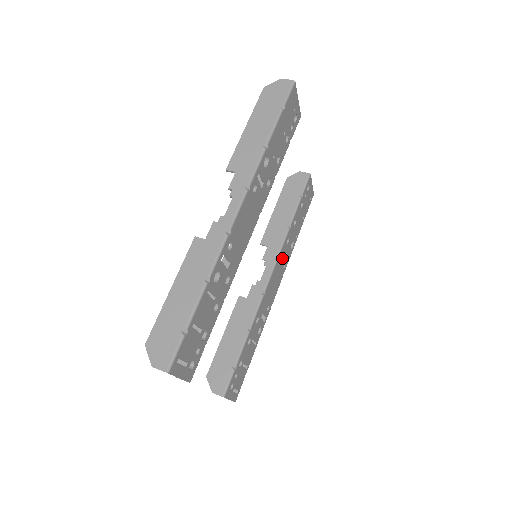
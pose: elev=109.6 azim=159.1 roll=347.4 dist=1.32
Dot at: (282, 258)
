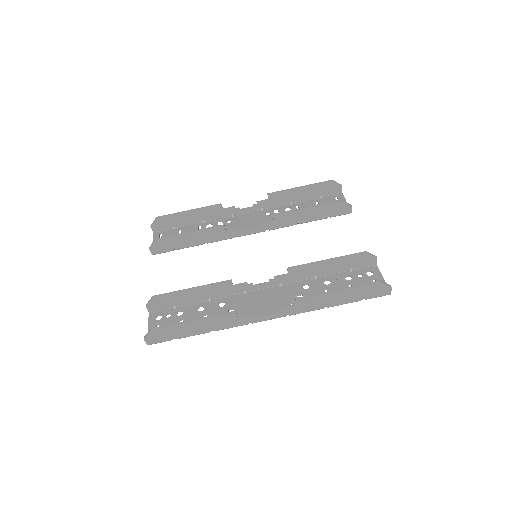
Dot at: occluded
